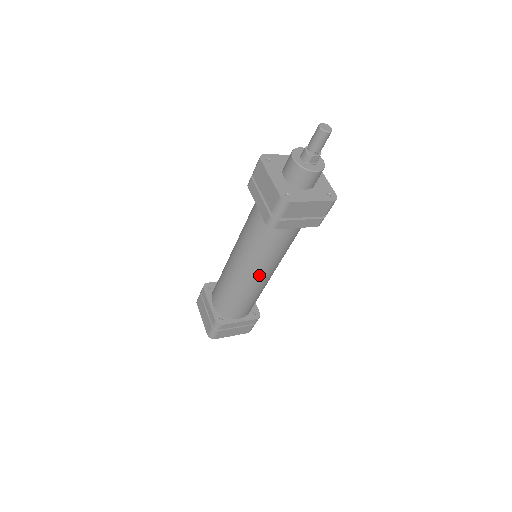
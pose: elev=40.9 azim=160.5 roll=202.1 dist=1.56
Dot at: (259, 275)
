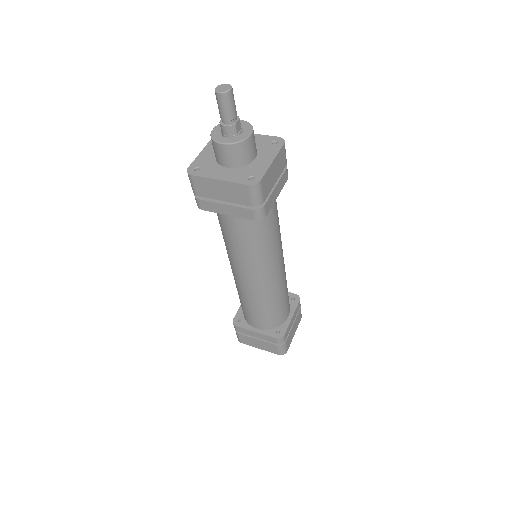
Dot at: (278, 267)
